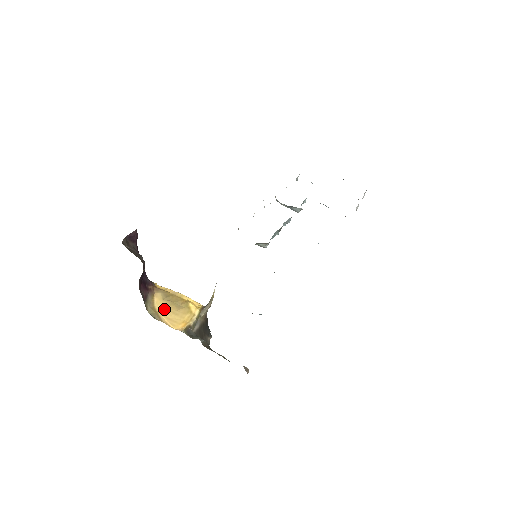
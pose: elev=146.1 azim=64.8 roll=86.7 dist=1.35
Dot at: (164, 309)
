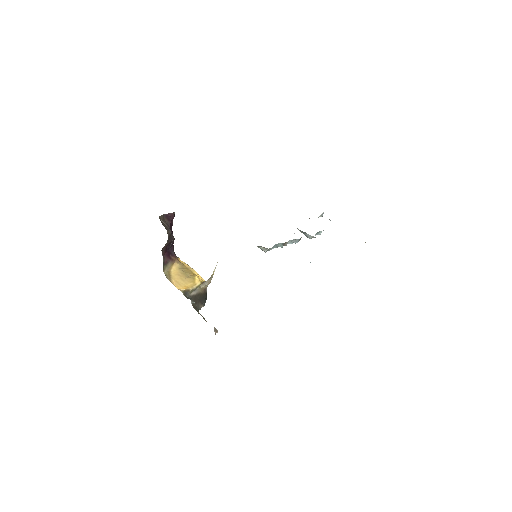
Dot at: (176, 275)
